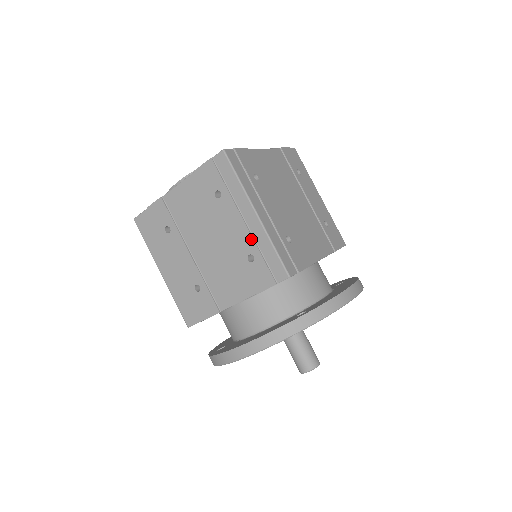
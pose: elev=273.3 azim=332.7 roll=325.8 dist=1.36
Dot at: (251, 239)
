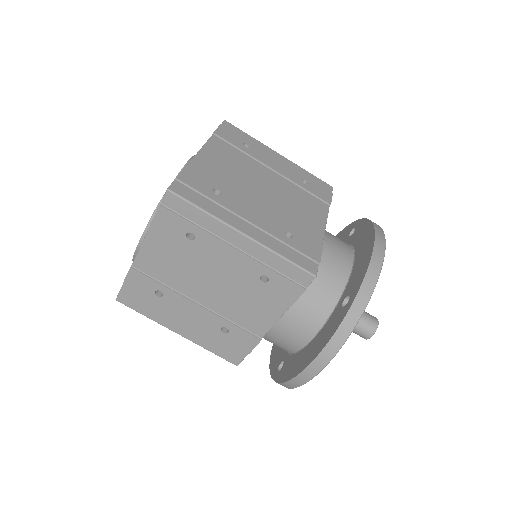
Dot at: (254, 262)
